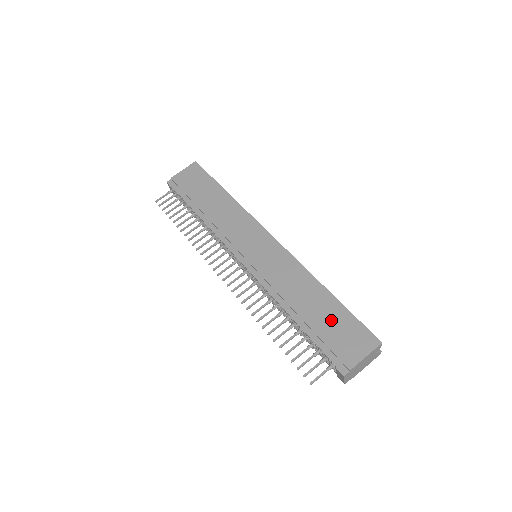
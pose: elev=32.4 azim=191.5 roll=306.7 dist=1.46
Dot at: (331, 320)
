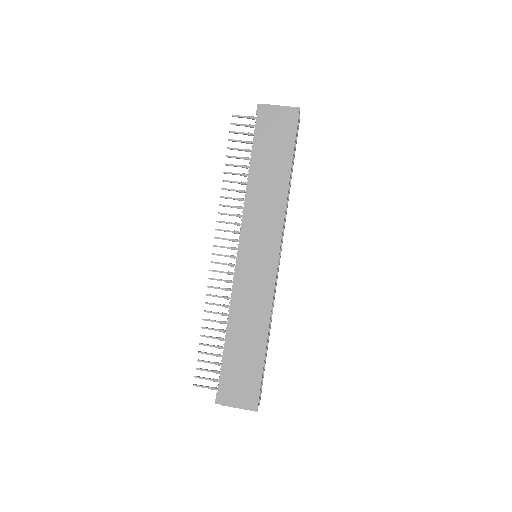
Dot at: (245, 365)
